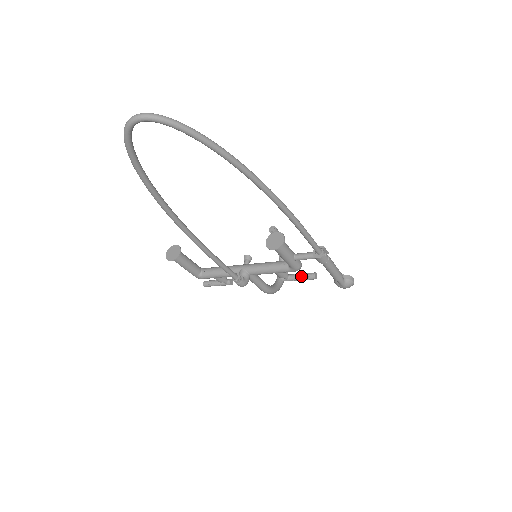
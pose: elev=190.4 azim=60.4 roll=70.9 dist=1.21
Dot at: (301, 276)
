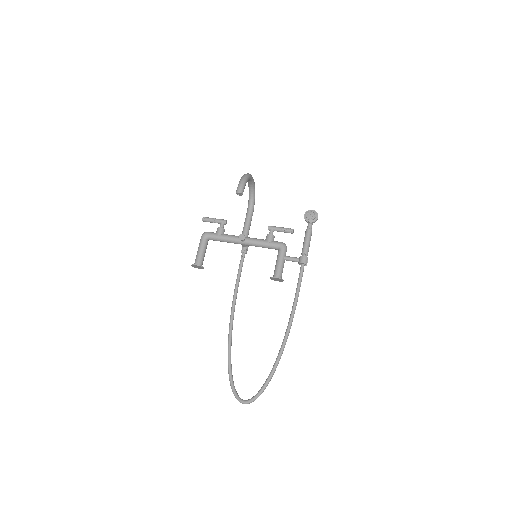
Dot at: occluded
